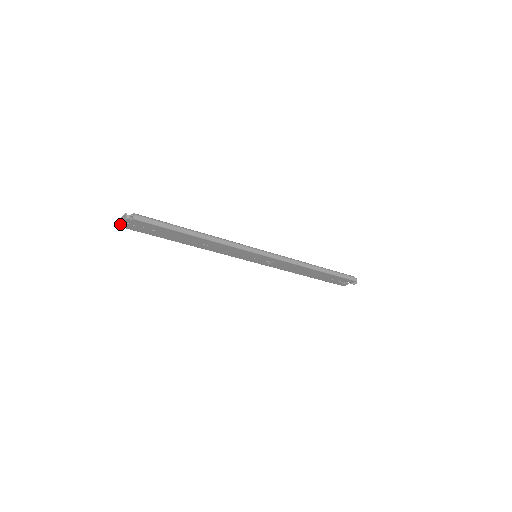
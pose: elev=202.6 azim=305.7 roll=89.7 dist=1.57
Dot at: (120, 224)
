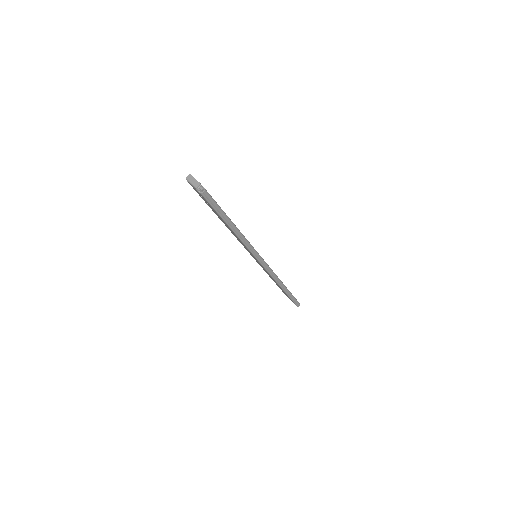
Dot at: (187, 180)
